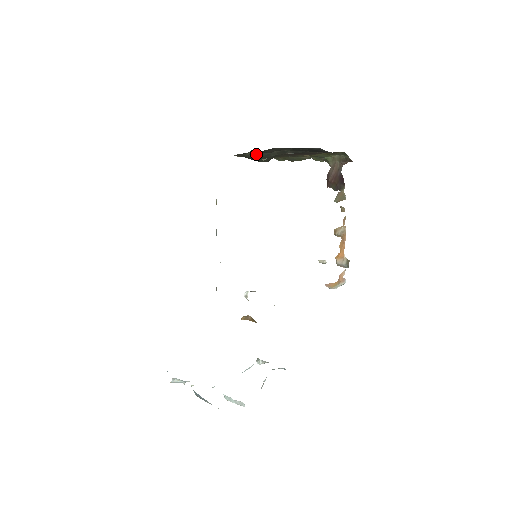
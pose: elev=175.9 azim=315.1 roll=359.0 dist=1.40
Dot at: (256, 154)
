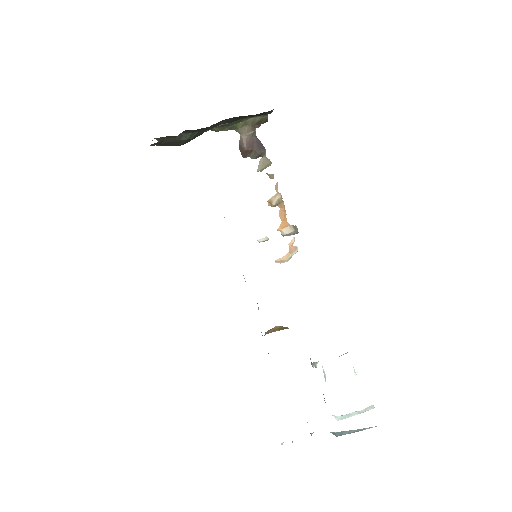
Dot at: (187, 135)
